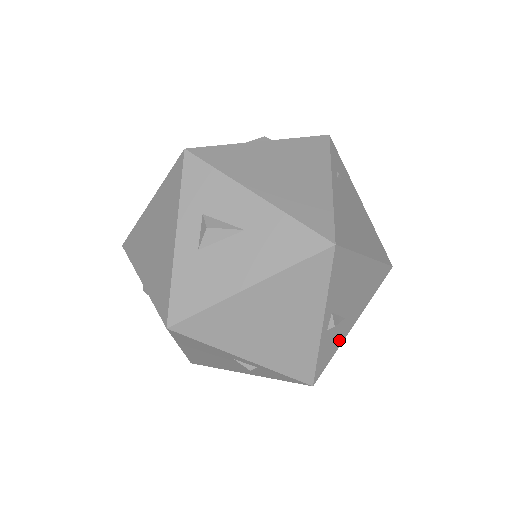
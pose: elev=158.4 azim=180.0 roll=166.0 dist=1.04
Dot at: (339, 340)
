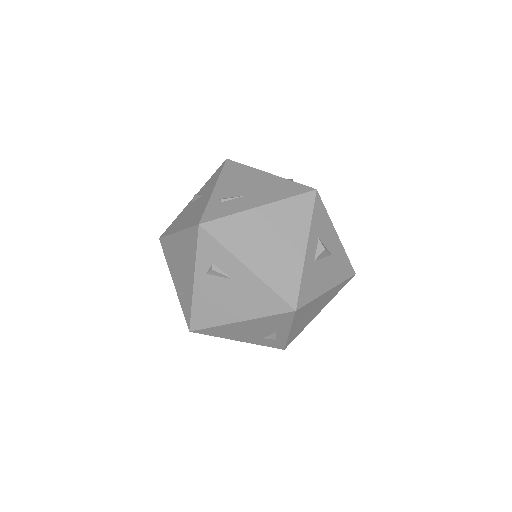
Dot at: occluded
